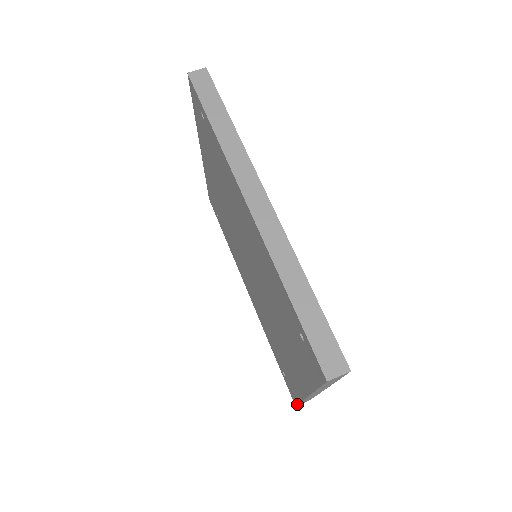
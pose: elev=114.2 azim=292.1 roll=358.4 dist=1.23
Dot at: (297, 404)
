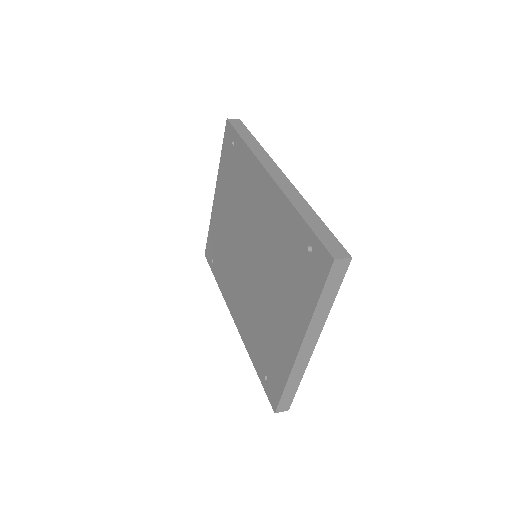
Dot at: (279, 400)
